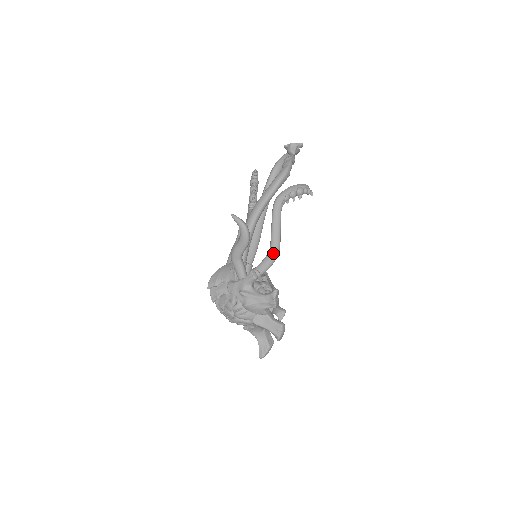
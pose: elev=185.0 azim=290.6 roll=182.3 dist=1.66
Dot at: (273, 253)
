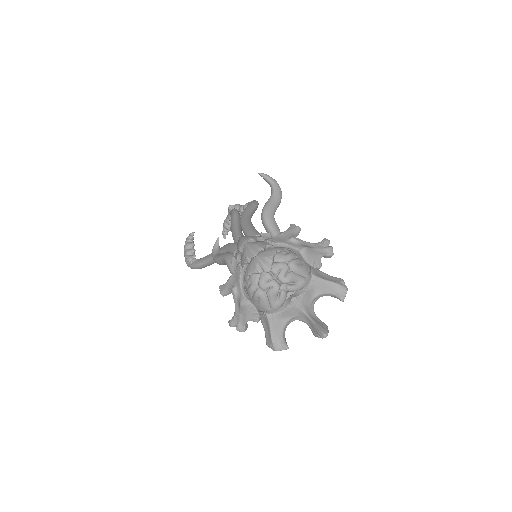
Dot at: occluded
